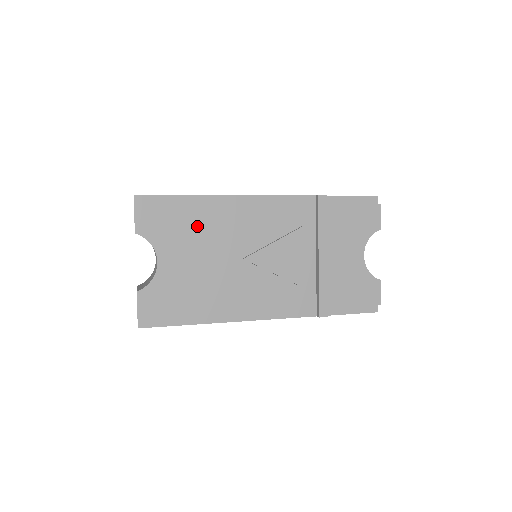
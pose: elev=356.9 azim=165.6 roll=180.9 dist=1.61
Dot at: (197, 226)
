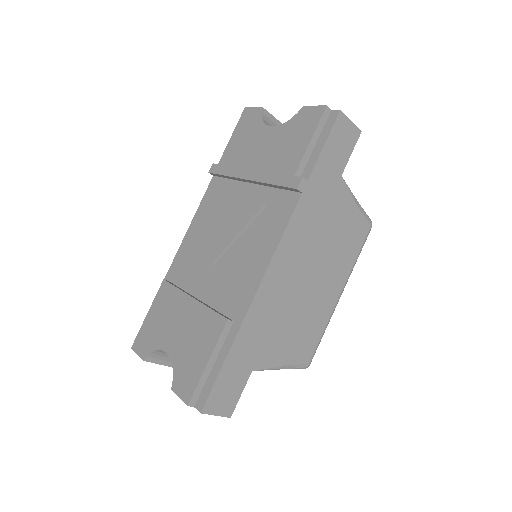
Dot at: (168, 299)
